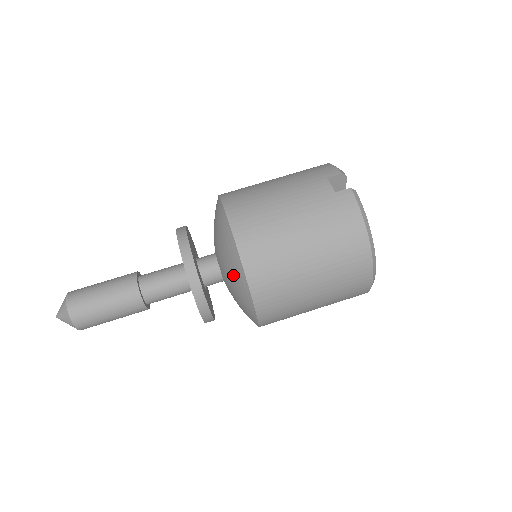
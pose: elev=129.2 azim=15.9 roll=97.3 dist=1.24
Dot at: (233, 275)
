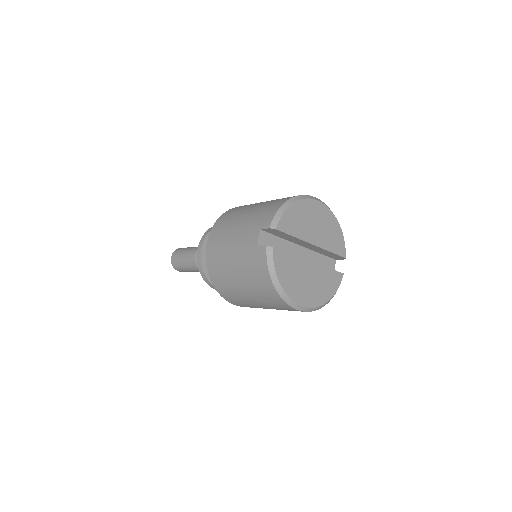
Dot at: occluded
